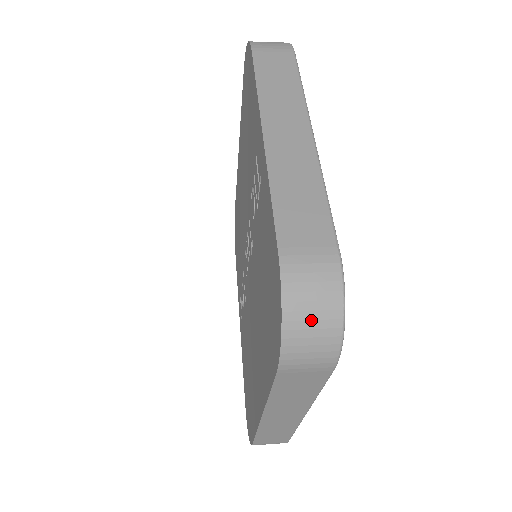
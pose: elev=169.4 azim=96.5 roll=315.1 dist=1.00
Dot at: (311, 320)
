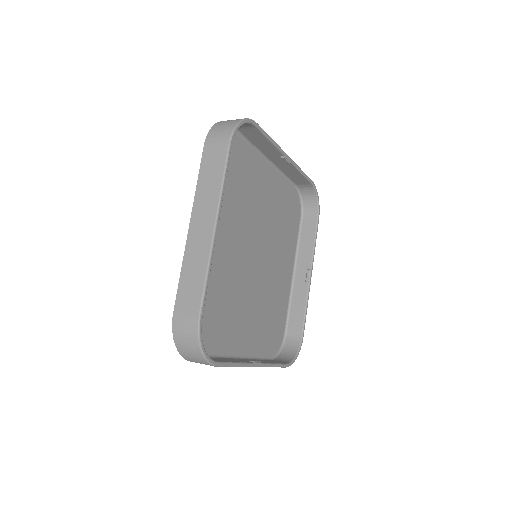
Dot at: (188, 349)
